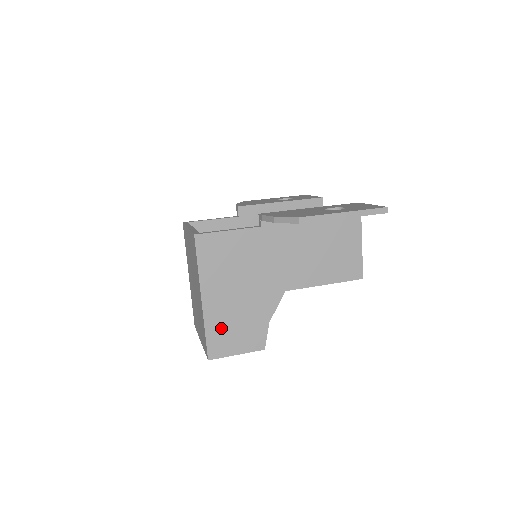
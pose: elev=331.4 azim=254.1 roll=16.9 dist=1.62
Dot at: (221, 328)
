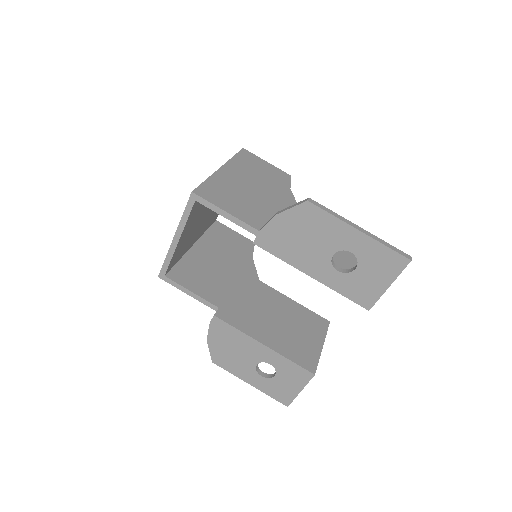
Dot at: occluded
